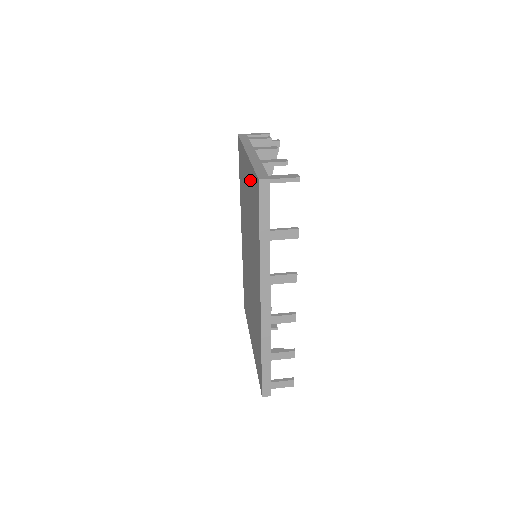
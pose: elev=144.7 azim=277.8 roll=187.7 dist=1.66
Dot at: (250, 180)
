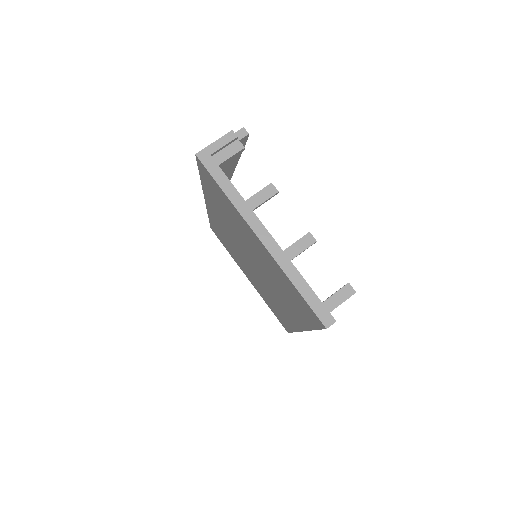
Dot at: (278, 272)
